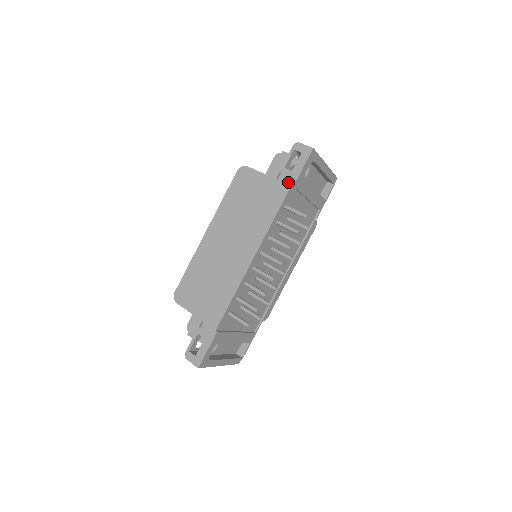
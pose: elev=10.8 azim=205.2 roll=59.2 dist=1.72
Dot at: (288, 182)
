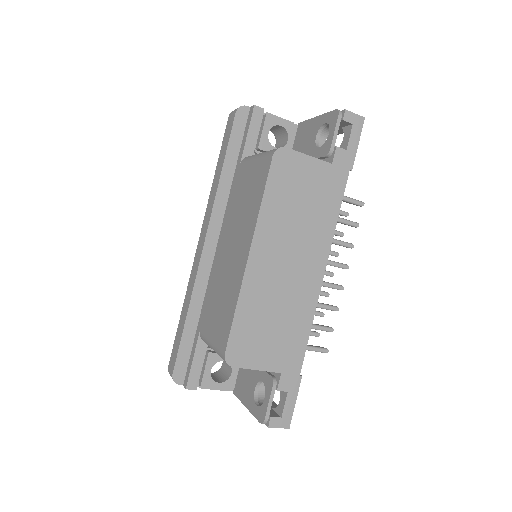
Dot at: (345, 166)
